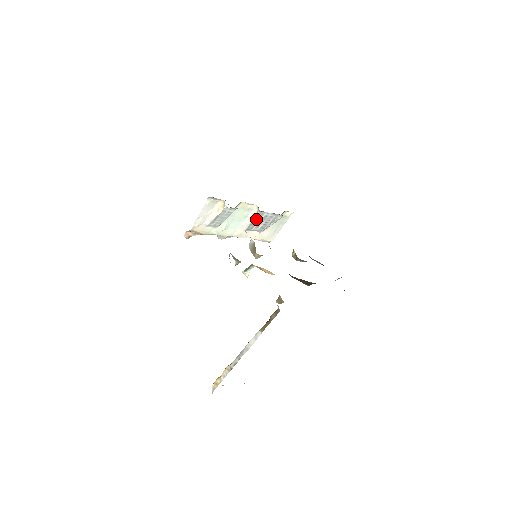
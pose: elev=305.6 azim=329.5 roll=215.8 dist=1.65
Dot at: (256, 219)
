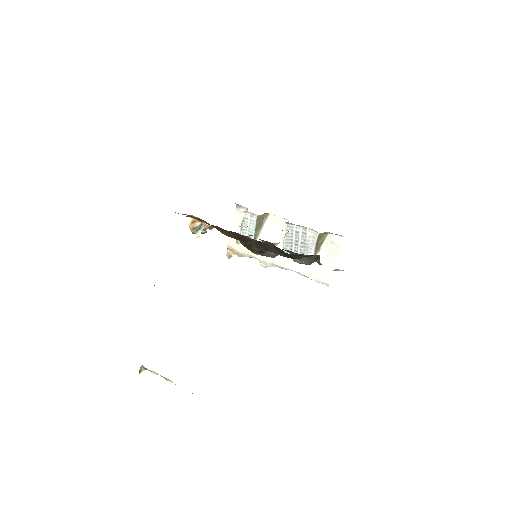
Dot at: (289, 237)
